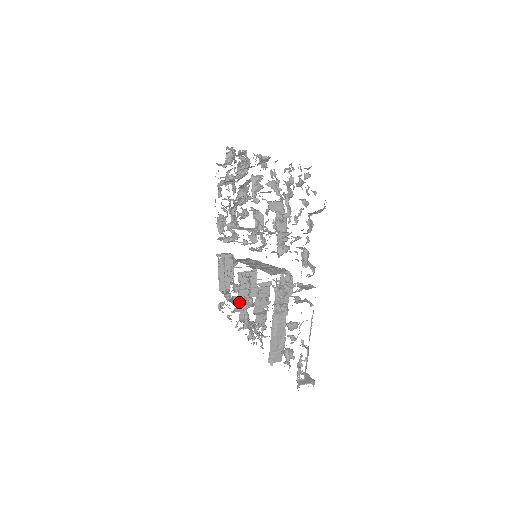
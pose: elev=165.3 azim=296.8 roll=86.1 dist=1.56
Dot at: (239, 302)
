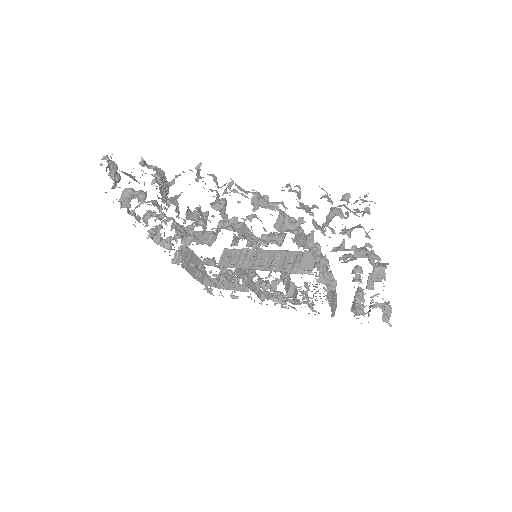
Dot at: (250, 290)
